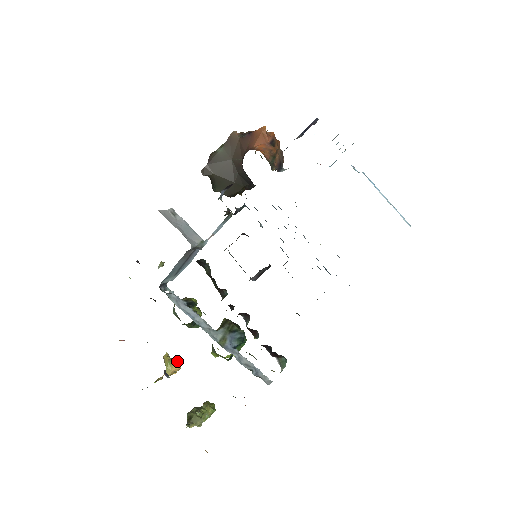
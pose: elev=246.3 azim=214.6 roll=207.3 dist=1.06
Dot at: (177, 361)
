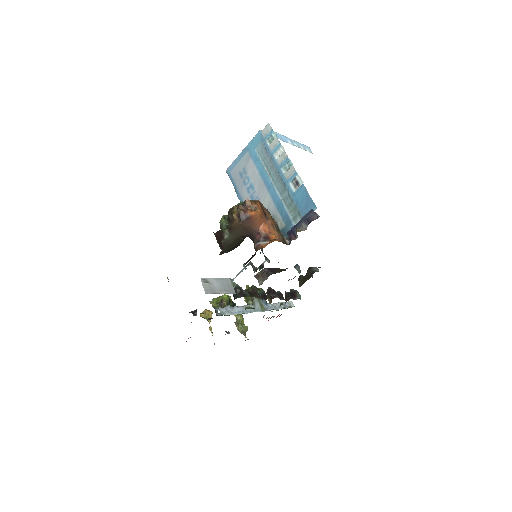
Dot at: (208, 311)
